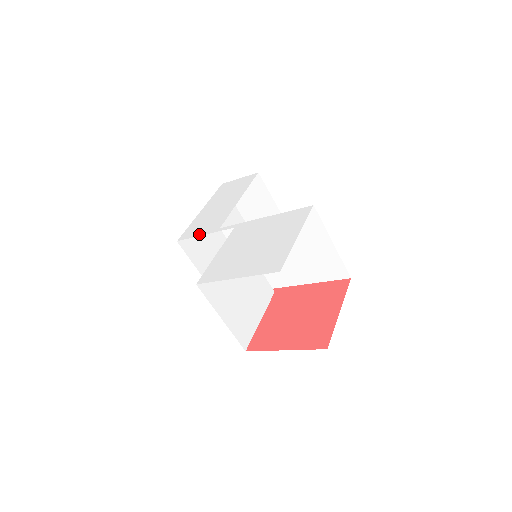
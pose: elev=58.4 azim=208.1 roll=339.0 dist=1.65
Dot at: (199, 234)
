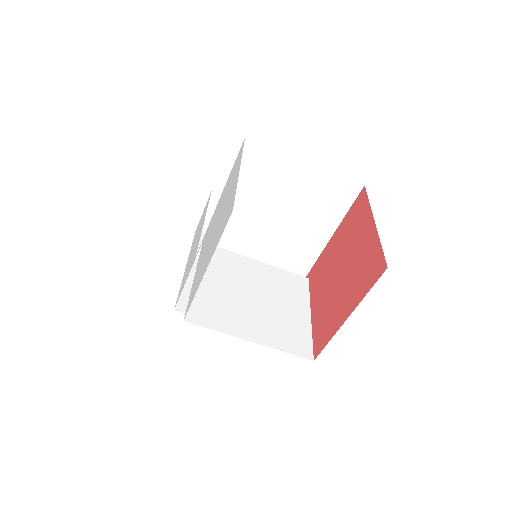
Dot at: occluded
